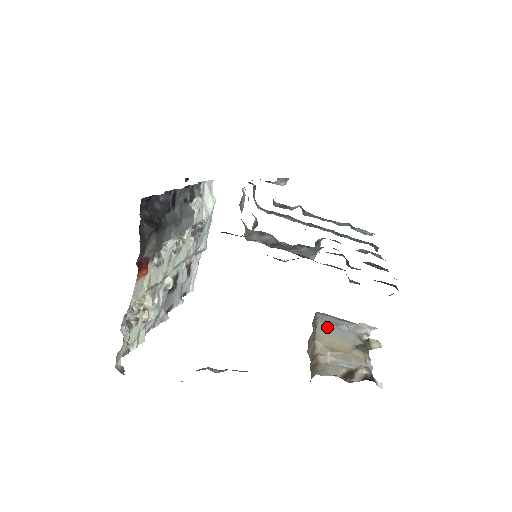
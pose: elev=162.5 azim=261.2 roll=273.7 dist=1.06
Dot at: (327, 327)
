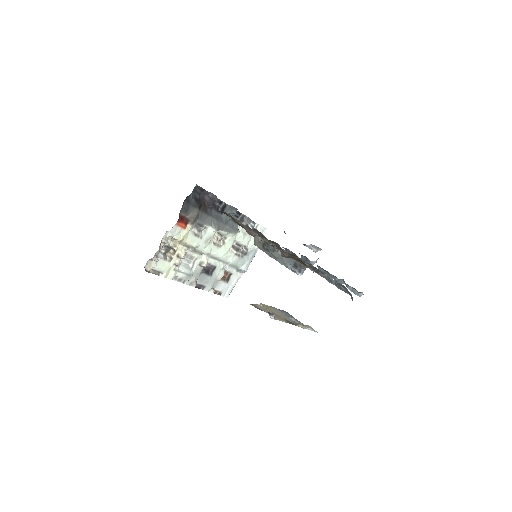
Dot at: (279, 311)
